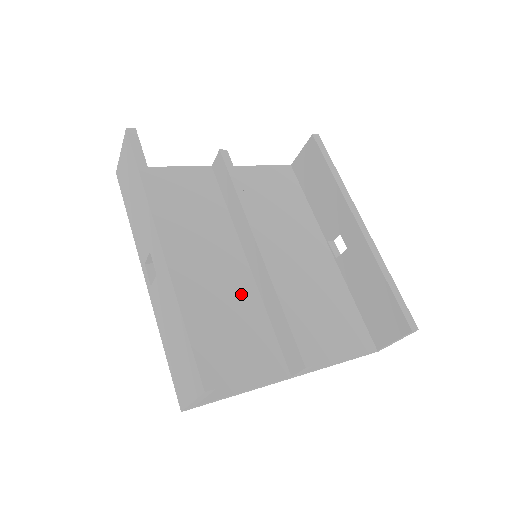
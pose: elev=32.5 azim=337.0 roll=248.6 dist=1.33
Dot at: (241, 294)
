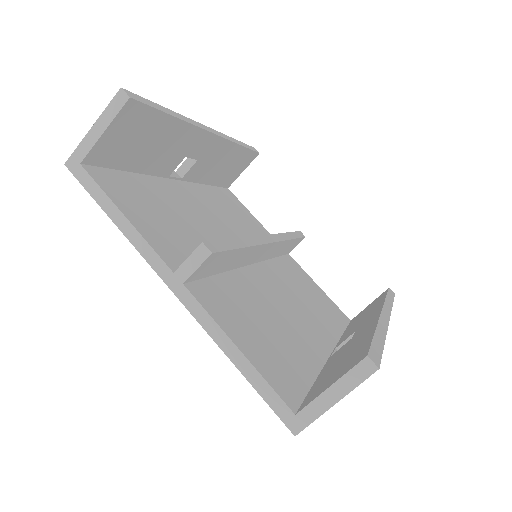
Dot at: occluded
